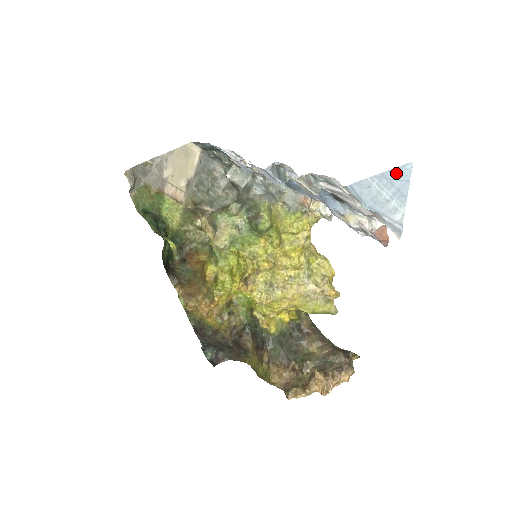
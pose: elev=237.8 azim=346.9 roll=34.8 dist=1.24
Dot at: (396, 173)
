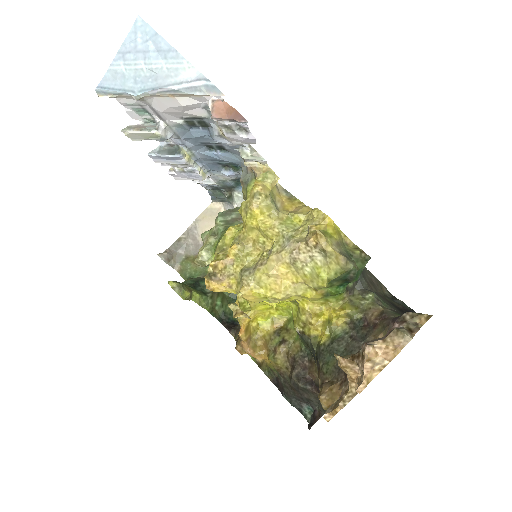
Dot at: (134, 40)
